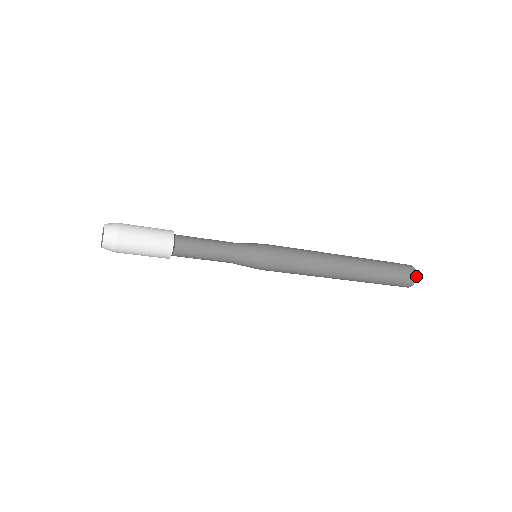
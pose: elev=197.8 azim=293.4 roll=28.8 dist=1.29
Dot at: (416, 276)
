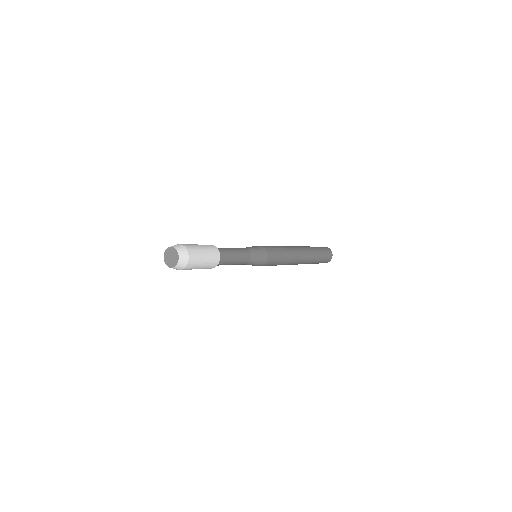
Dot at: occluded
